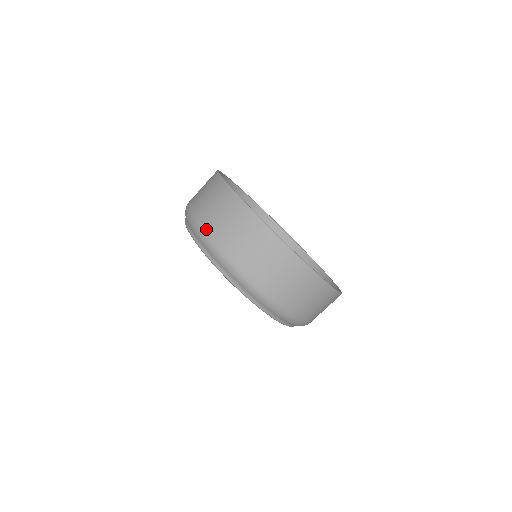
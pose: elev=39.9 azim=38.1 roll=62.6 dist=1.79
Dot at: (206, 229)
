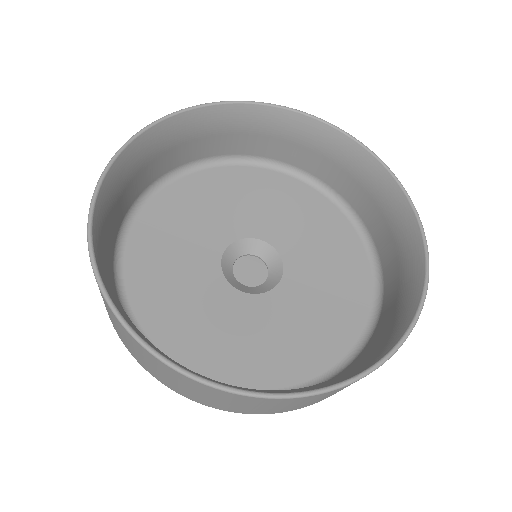
Dot at: occluded
